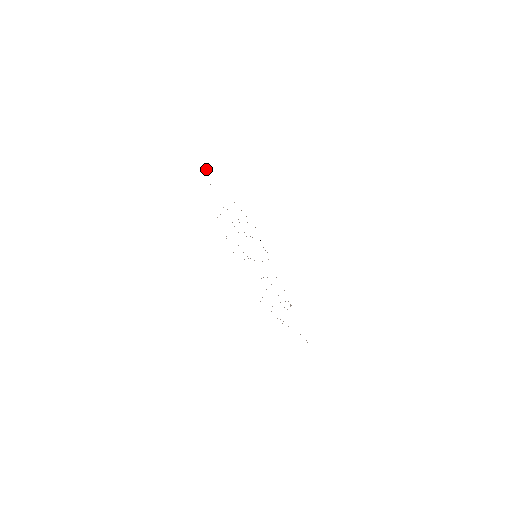
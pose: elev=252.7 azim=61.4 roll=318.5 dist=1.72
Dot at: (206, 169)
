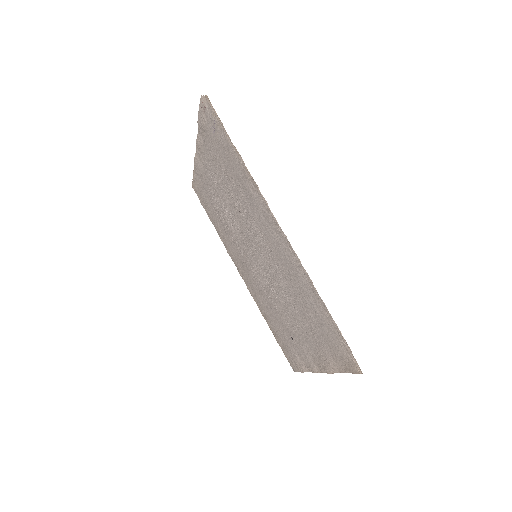
Dot at: (209, 216)
